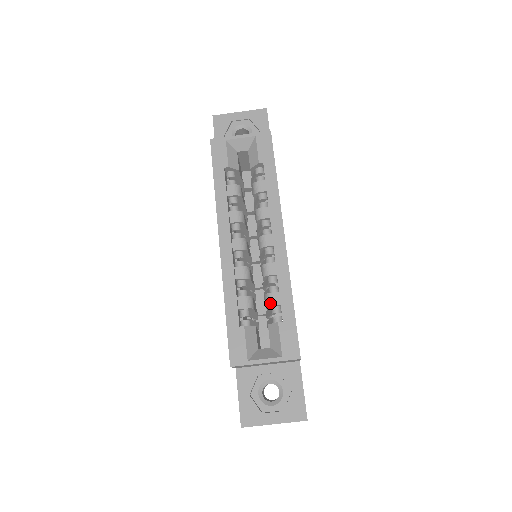
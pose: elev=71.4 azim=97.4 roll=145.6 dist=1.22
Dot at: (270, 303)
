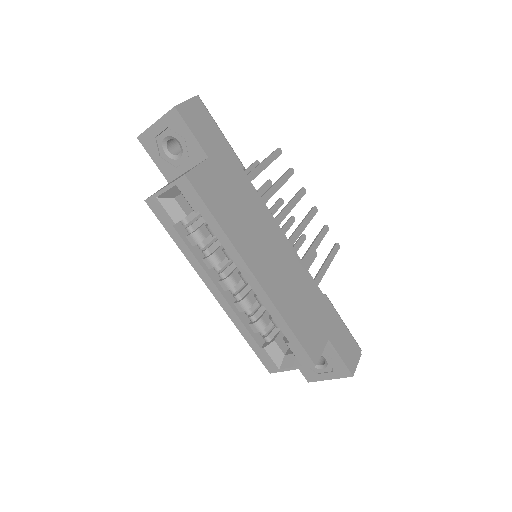
Dot at: (275, 326)
